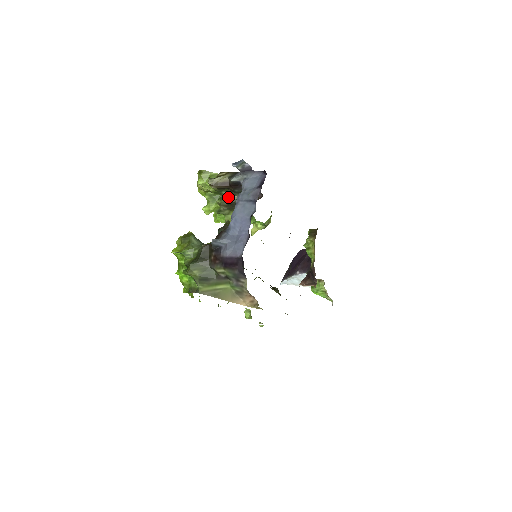
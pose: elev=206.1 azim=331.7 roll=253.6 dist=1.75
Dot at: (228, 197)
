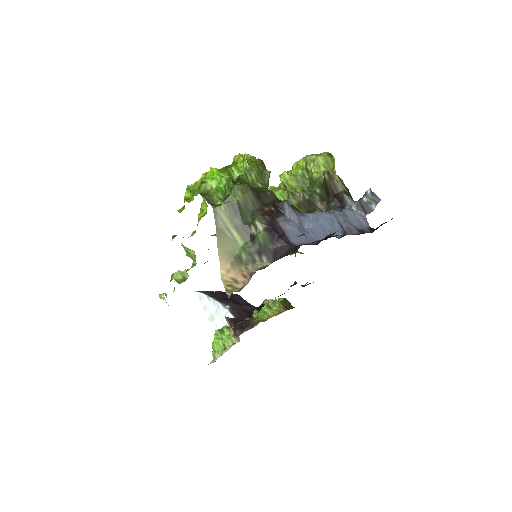
Dot at: (319, 198)
